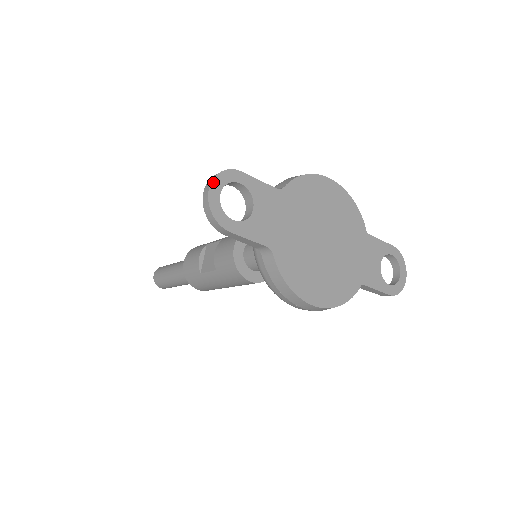
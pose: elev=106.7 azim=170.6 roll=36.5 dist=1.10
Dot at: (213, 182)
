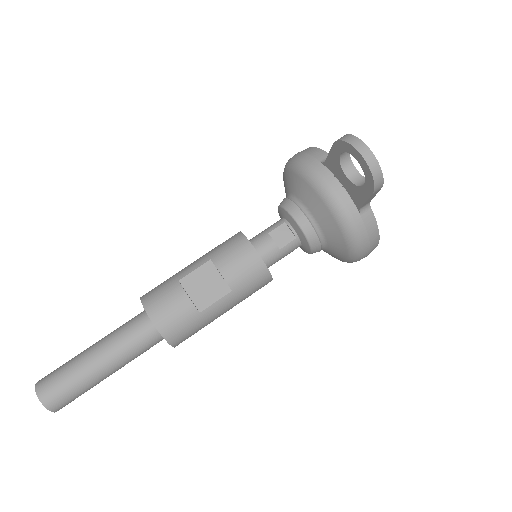
Dot at: (364, 144)
